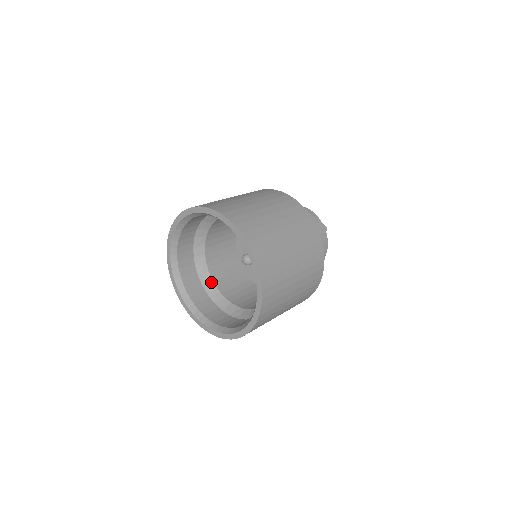
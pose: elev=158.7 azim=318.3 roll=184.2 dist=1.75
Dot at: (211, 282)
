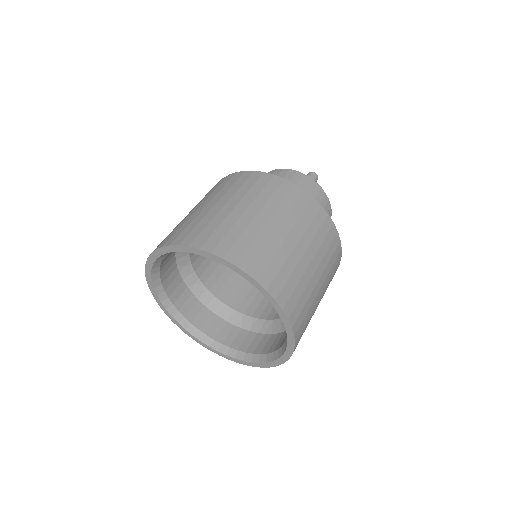
Dot at: occluded
